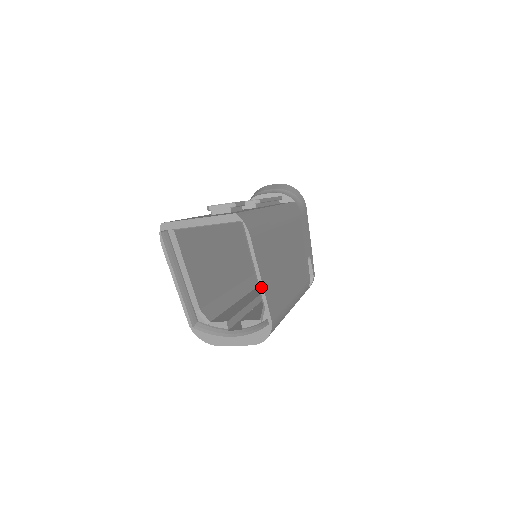
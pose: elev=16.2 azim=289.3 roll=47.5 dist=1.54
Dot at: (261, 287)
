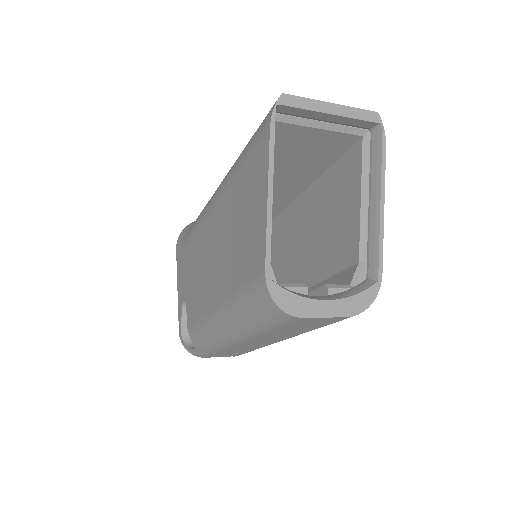
Dot at: (381, 221)
